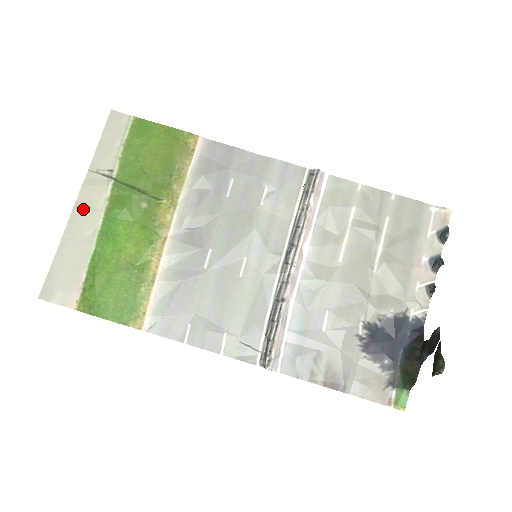
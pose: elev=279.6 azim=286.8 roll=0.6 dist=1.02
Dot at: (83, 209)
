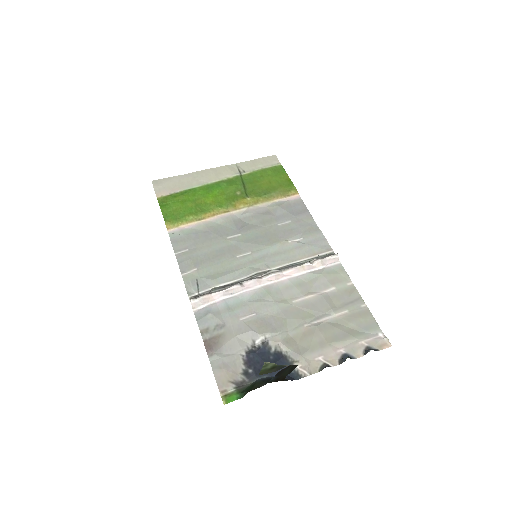
Dot at: (214, 172)
